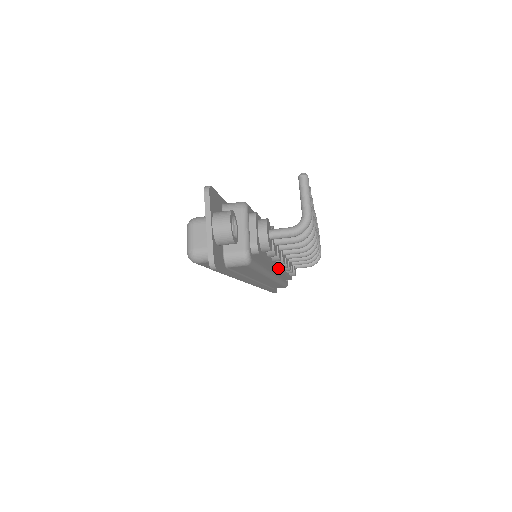
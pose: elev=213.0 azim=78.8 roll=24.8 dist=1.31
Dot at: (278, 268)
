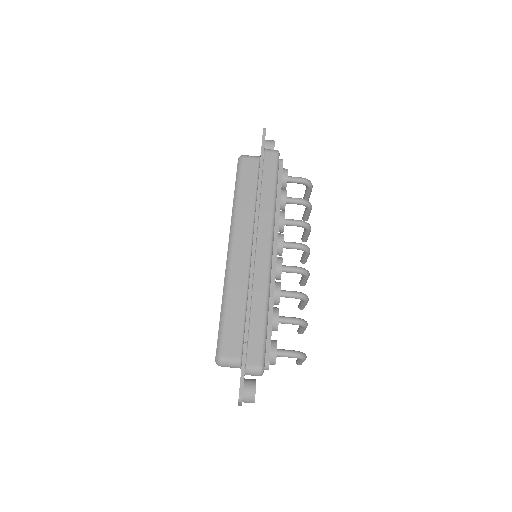
Dot at: (277, 246)
